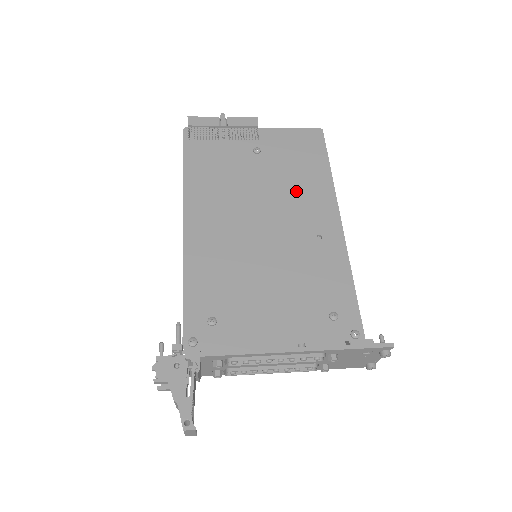
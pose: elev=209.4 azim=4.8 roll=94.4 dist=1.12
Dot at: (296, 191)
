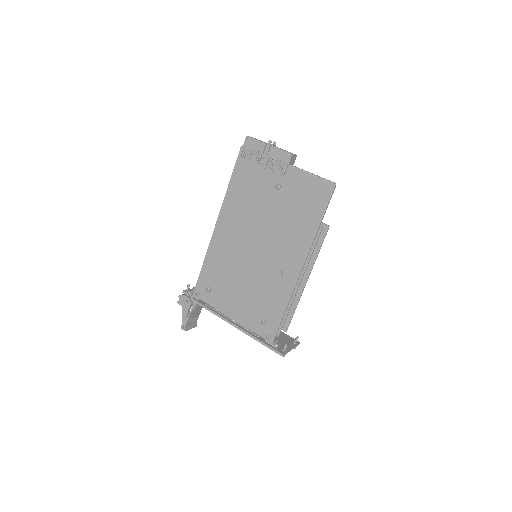
Dot at: (286, 232)
